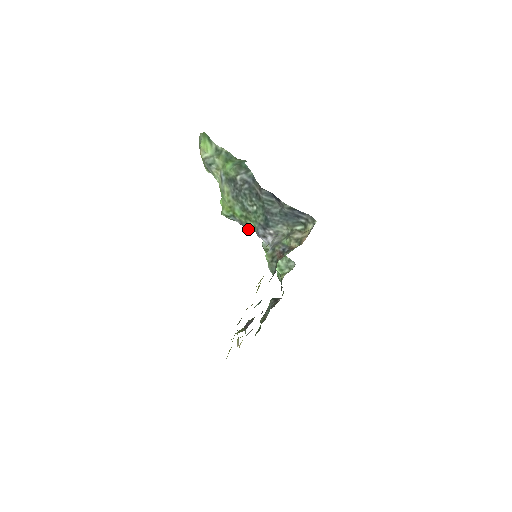
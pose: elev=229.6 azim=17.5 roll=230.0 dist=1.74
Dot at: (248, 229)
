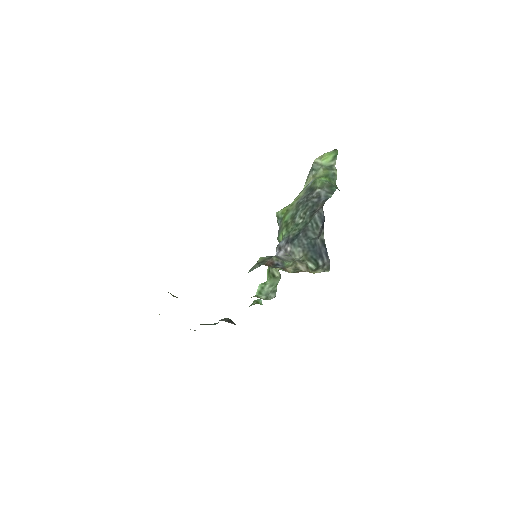
Dot at: (278, 238)
